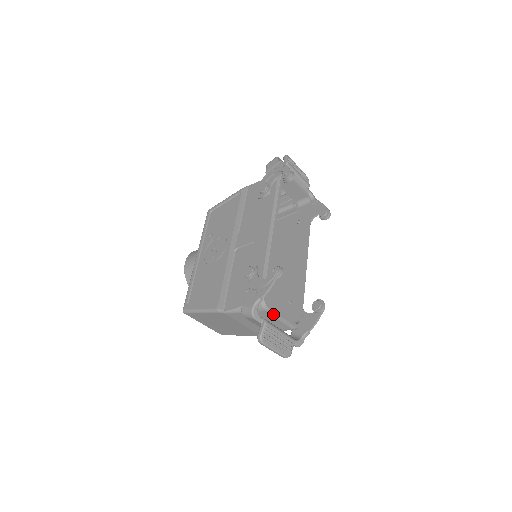
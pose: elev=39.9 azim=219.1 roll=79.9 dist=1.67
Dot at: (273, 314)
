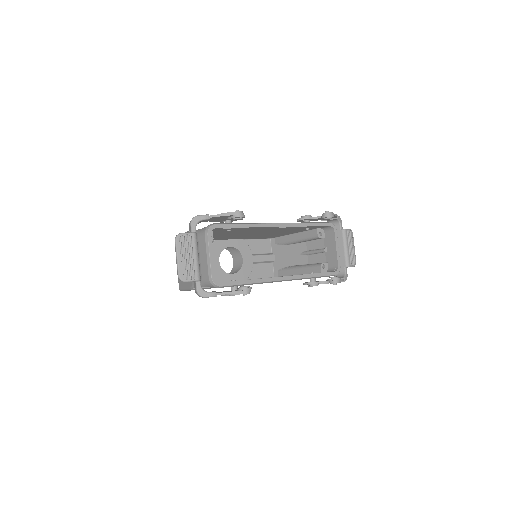
Dot at: (207, 244)
